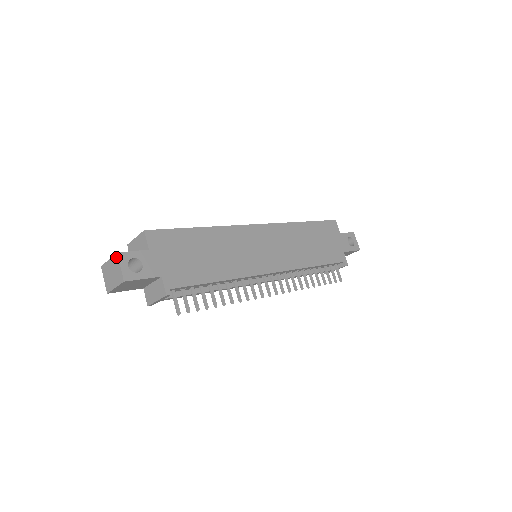
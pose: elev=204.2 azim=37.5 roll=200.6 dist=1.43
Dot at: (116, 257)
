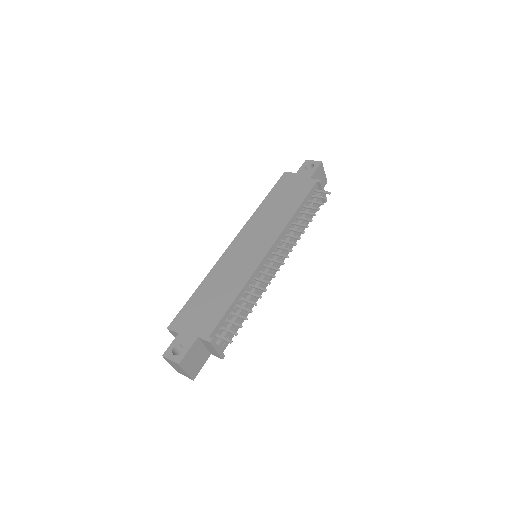
Dot at: (165, 359)
